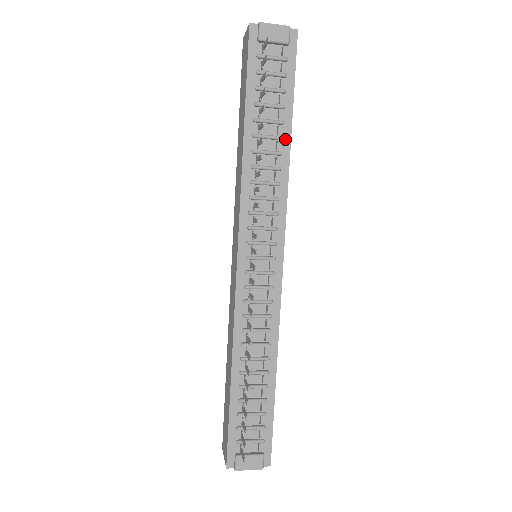
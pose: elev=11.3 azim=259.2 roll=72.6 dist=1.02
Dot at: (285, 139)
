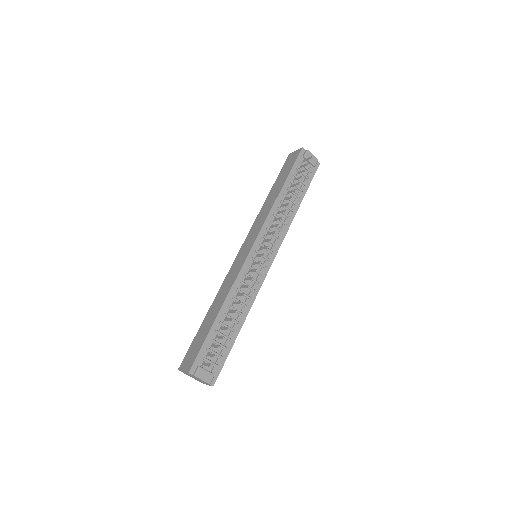
Dot at: (297, 205)
